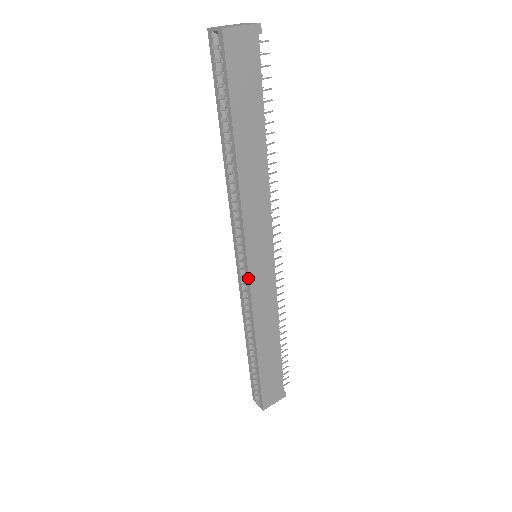
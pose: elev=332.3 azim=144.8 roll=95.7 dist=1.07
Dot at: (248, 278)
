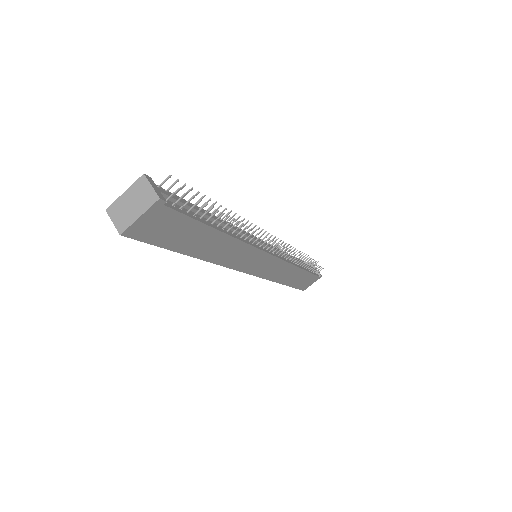
Dot at: (253, 275)
